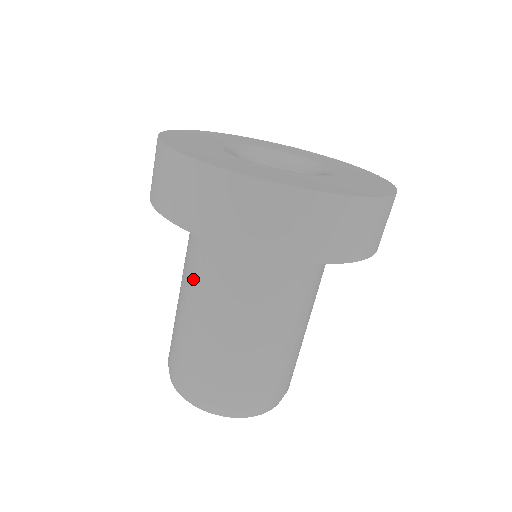
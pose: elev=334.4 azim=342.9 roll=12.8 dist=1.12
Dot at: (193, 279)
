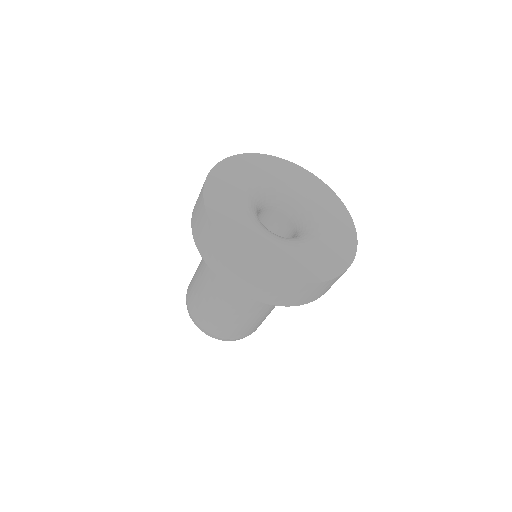
Dot at: (236, 296)
